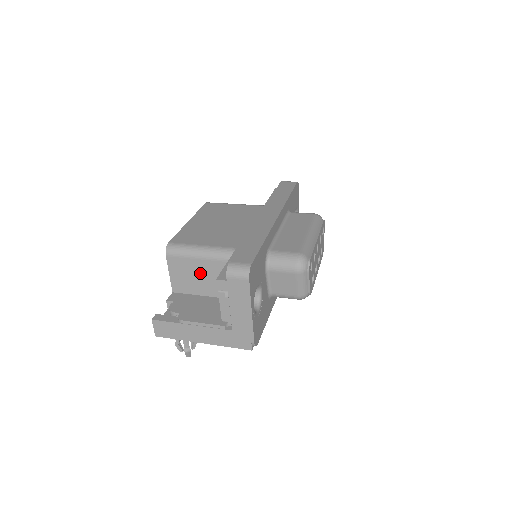
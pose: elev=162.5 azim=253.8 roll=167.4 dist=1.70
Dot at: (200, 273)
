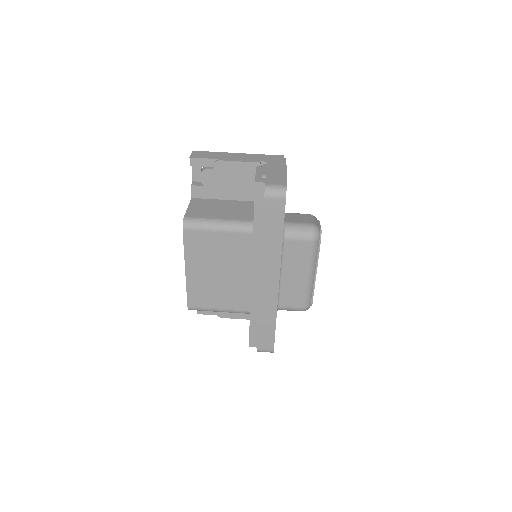
Dot at: occluded
